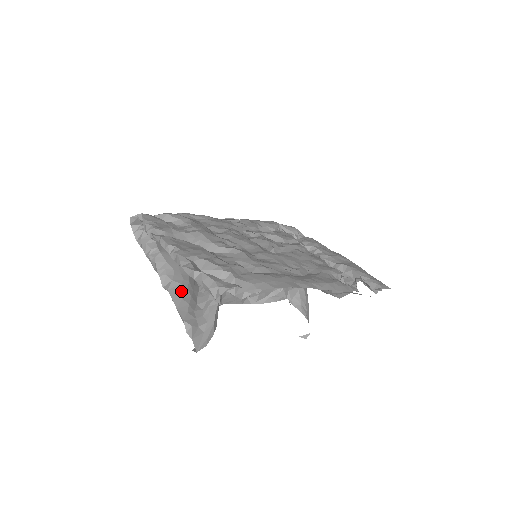
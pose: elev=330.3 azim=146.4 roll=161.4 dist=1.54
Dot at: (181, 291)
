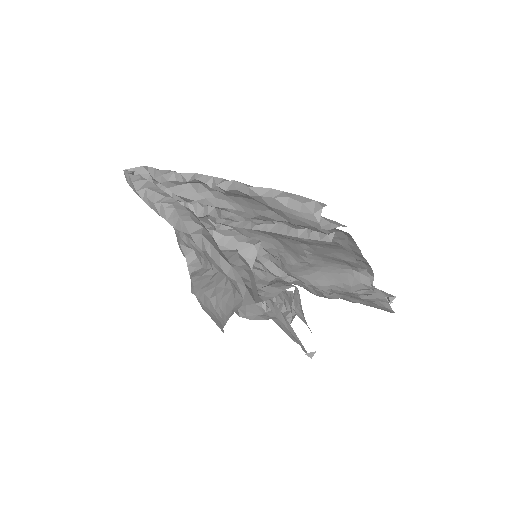
Dot at: (214, 242)
